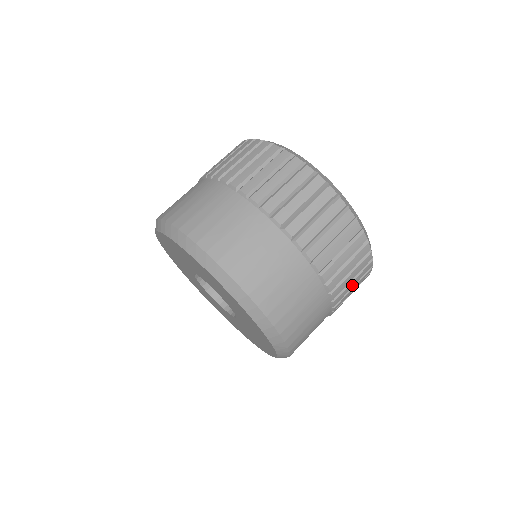
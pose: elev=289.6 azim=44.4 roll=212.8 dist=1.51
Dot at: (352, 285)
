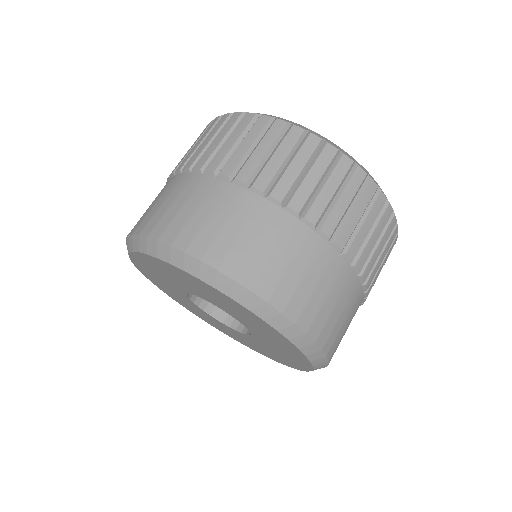
Dot at: occluded
